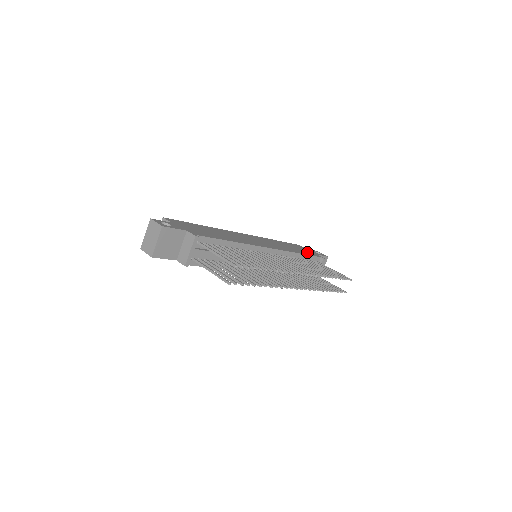
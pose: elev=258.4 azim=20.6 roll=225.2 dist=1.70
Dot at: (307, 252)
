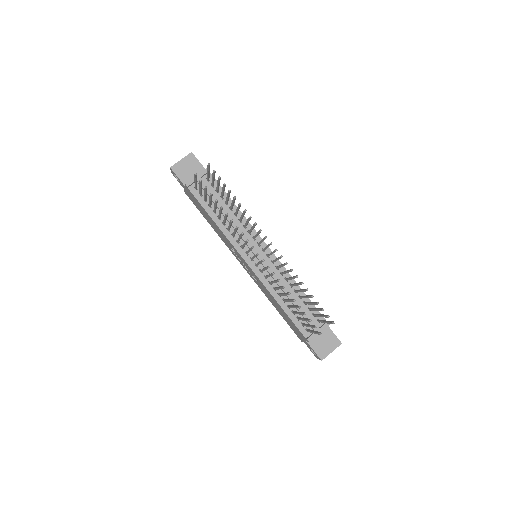
Dot at: occluded
